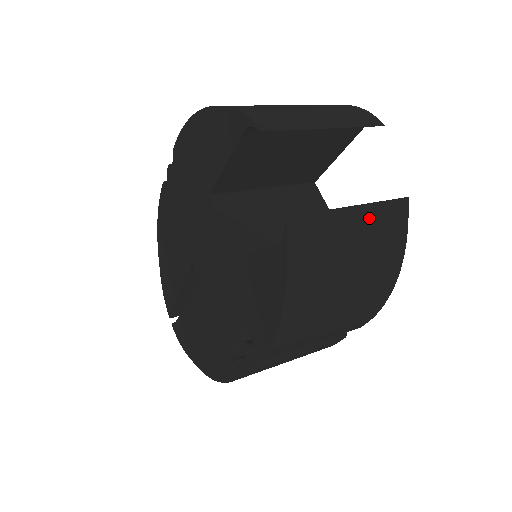
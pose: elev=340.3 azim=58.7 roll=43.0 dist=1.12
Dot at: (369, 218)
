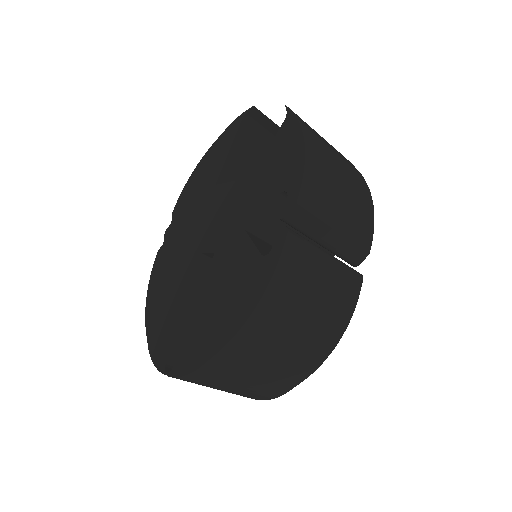
Dot at: occluded
